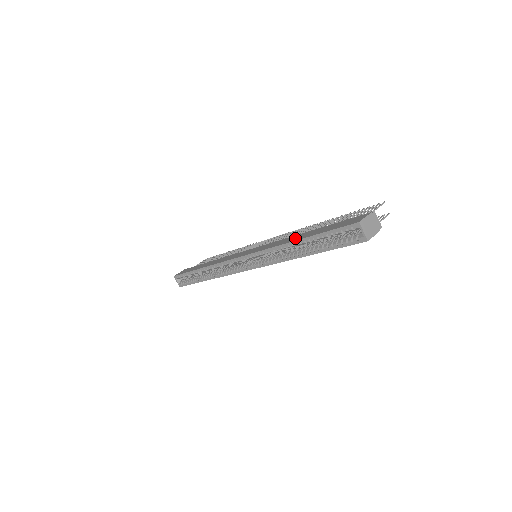
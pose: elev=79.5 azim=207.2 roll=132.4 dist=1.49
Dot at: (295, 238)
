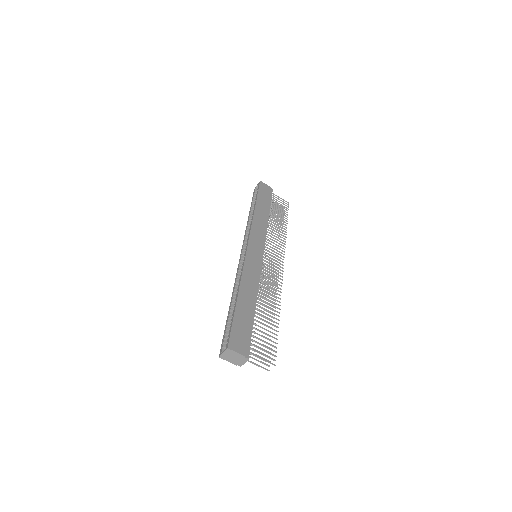
Dot at: (245, 292)
